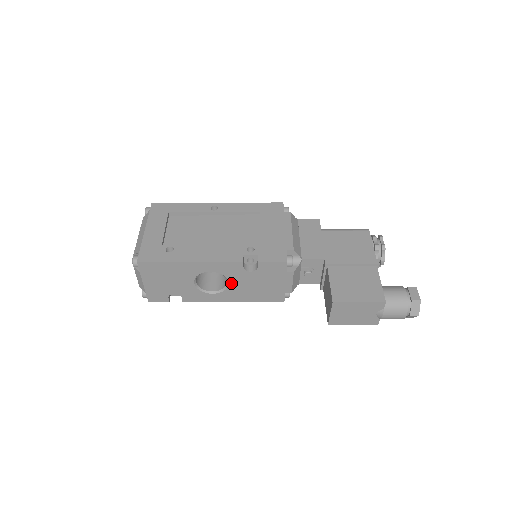
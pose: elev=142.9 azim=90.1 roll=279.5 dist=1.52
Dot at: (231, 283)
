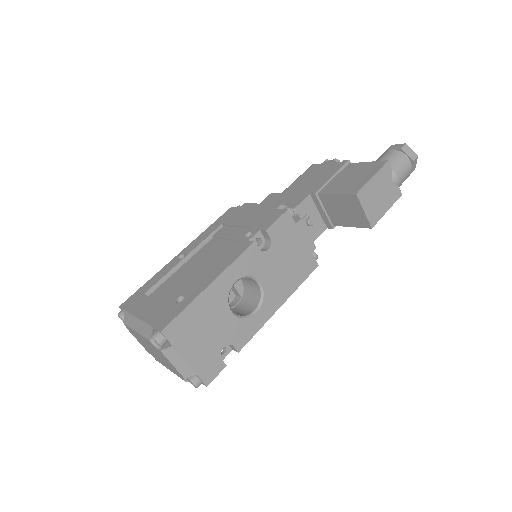
Dot at: (262, 281)
